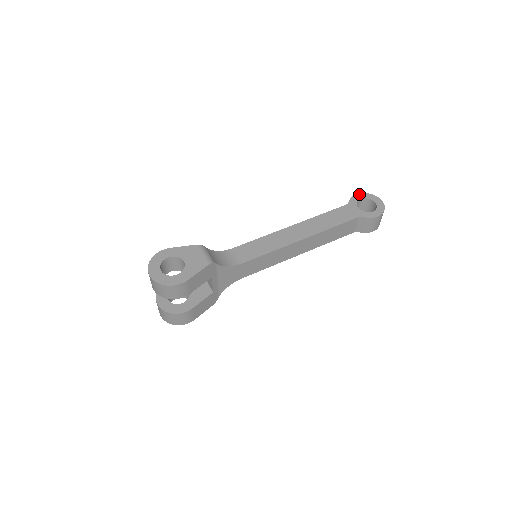
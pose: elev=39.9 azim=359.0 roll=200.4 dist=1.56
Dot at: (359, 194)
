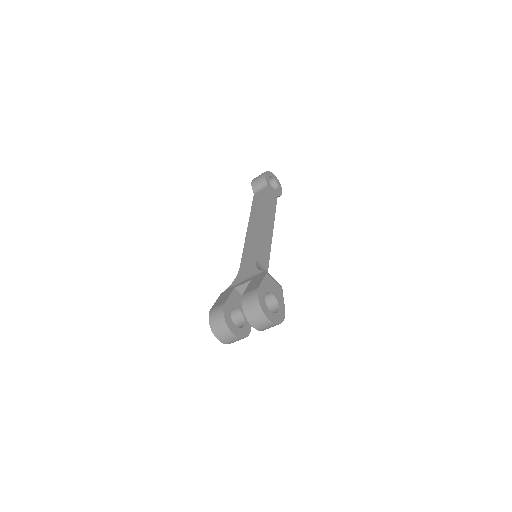
Dot at: (266, 173)
